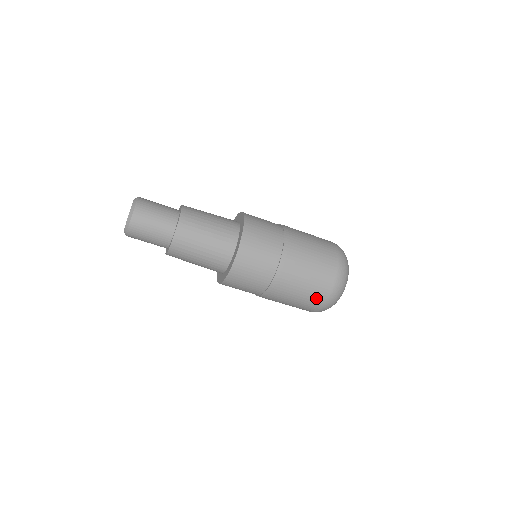
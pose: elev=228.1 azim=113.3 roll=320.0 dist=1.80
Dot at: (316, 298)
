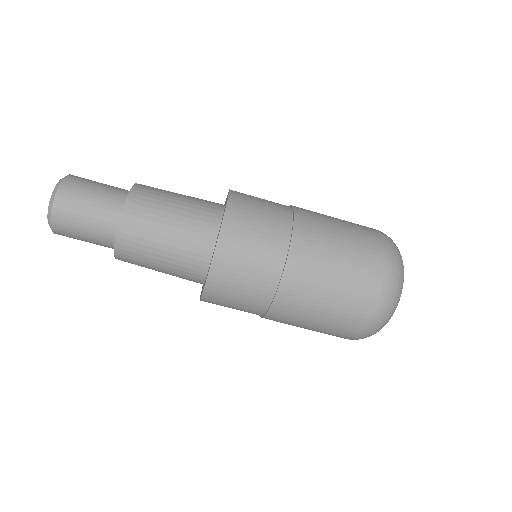
Dot at: (340, 332)
